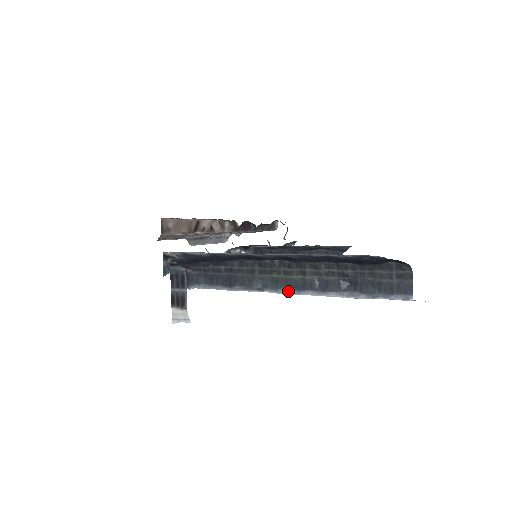
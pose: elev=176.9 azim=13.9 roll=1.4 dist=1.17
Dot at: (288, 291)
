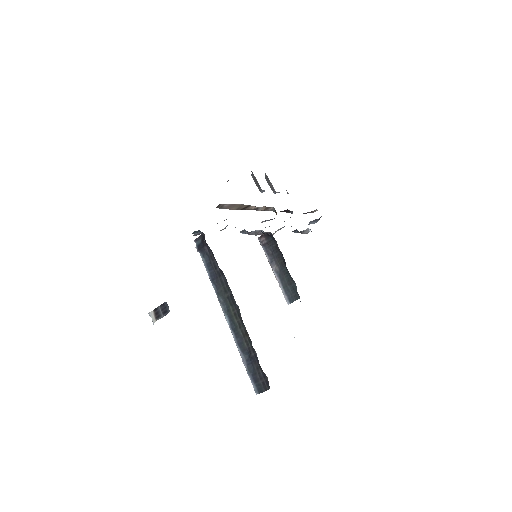
Dot at: (228, 320)
